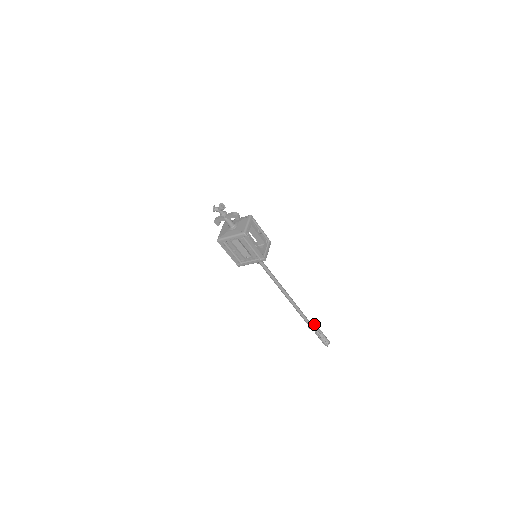
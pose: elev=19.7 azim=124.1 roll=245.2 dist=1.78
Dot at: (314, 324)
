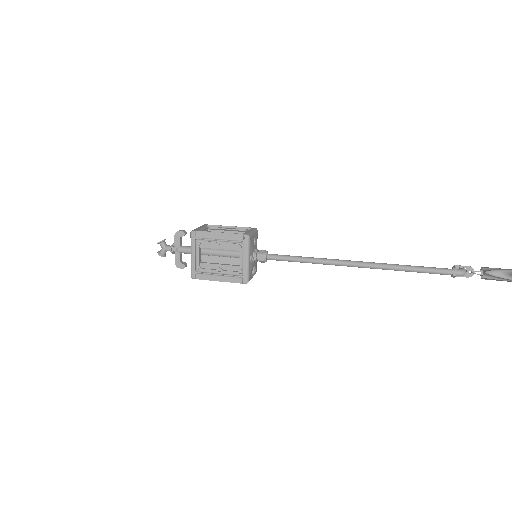
Dot at: (457, 268)
